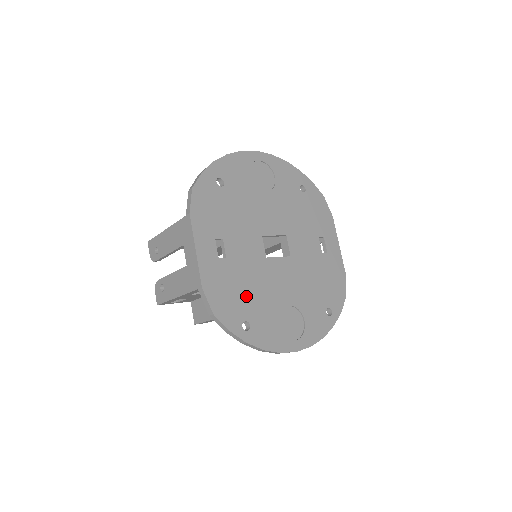
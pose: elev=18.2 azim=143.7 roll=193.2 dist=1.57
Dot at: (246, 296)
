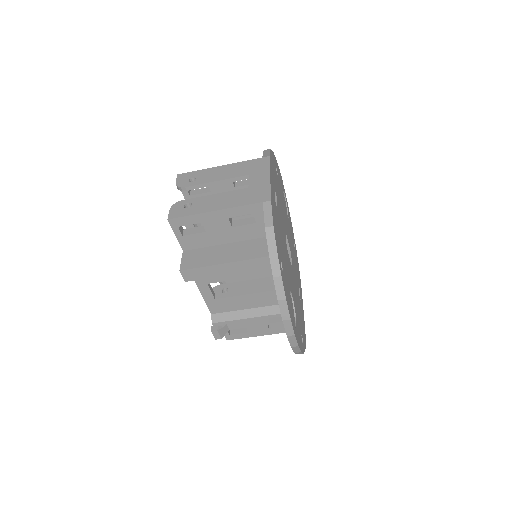
Dot at: (282, 248)
